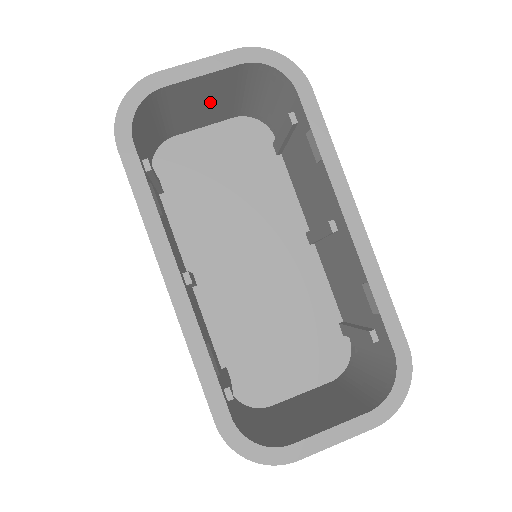
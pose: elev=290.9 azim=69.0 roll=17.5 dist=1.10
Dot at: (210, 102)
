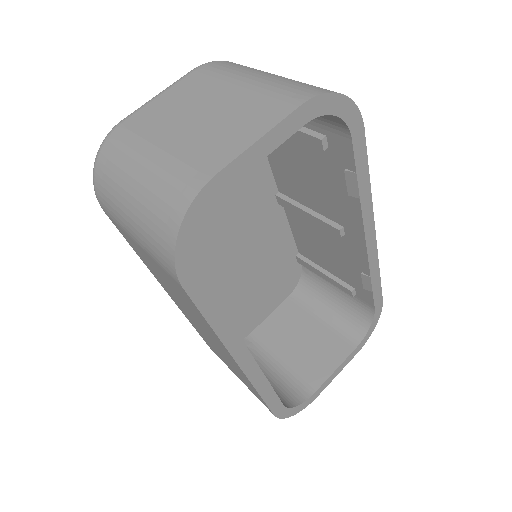
Dot at: occluded
